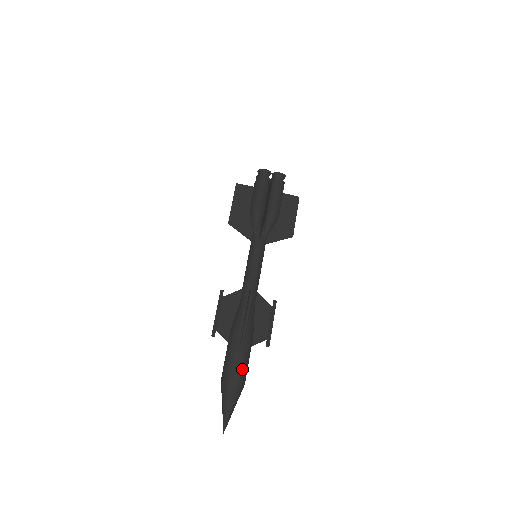
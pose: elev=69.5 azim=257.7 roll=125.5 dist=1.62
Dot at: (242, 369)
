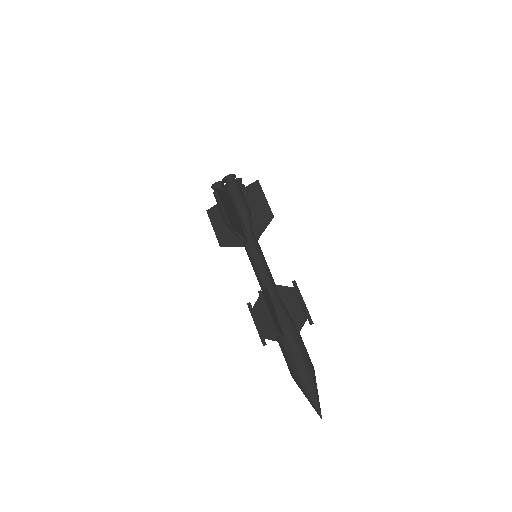
Dot at: (299, 358)
